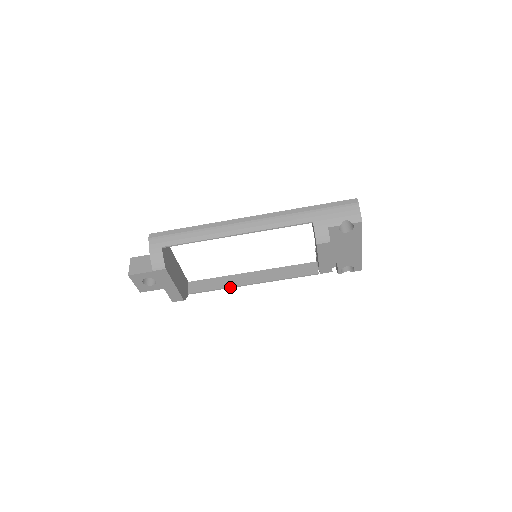
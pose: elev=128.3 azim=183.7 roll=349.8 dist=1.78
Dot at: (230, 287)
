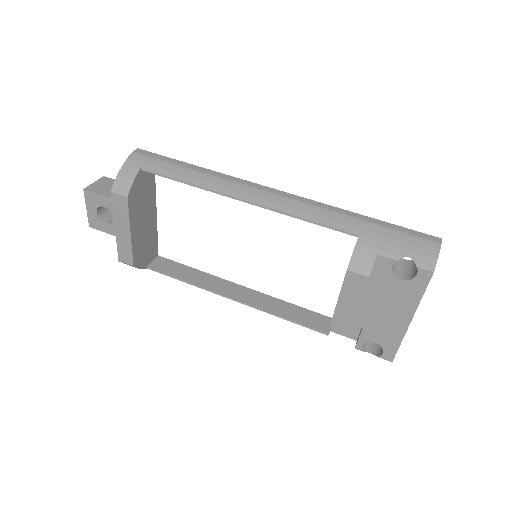
Dot at: (203, 287)
